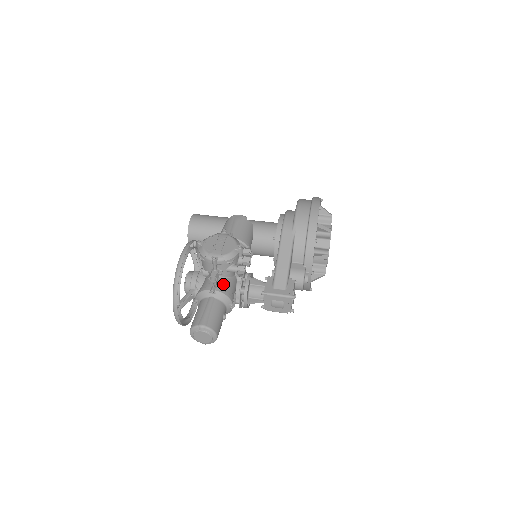
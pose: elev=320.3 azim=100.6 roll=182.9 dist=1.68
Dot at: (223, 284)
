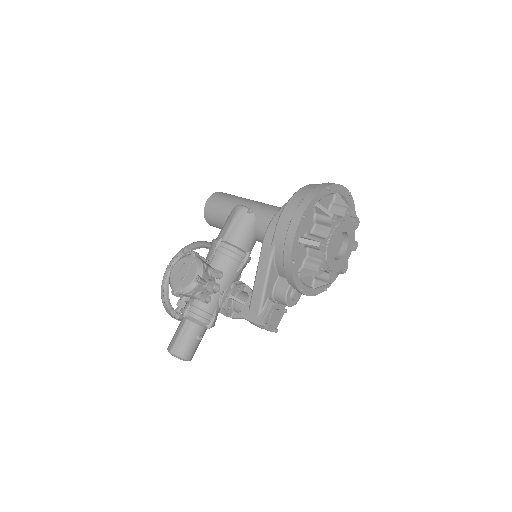
Dot at: (198, 306)
